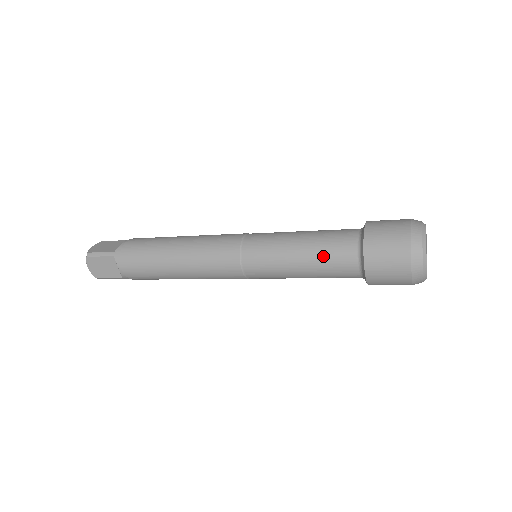
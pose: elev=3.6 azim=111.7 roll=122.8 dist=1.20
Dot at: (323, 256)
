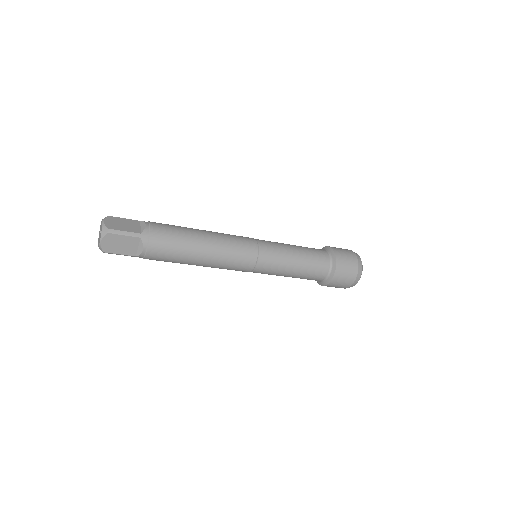
Dot at: (311, 267)
